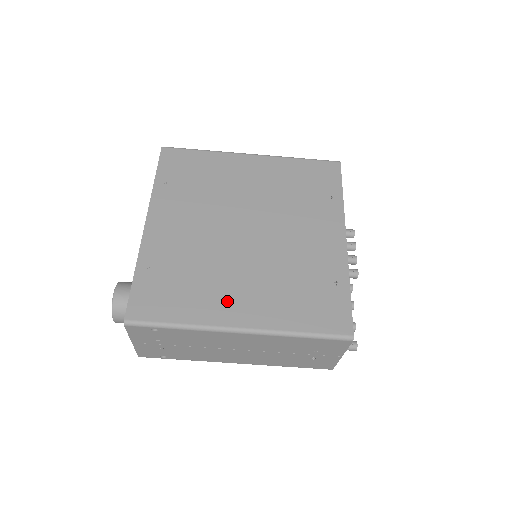
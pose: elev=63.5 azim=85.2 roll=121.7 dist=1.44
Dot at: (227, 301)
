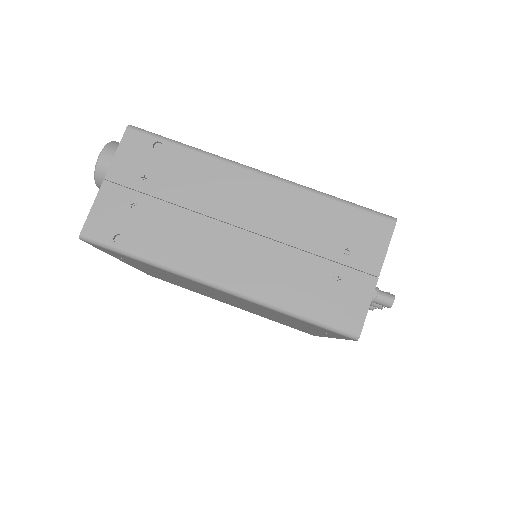
Dot at: occluded
